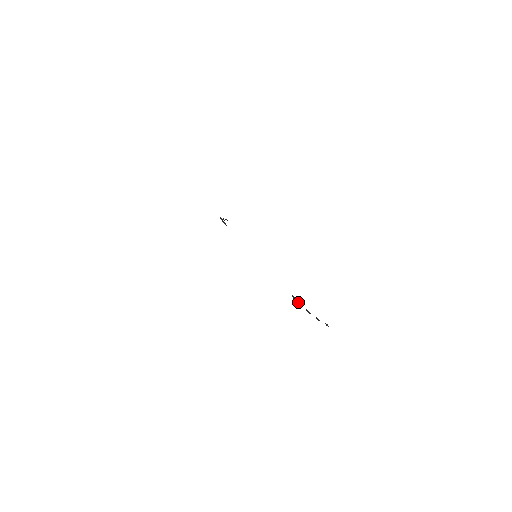
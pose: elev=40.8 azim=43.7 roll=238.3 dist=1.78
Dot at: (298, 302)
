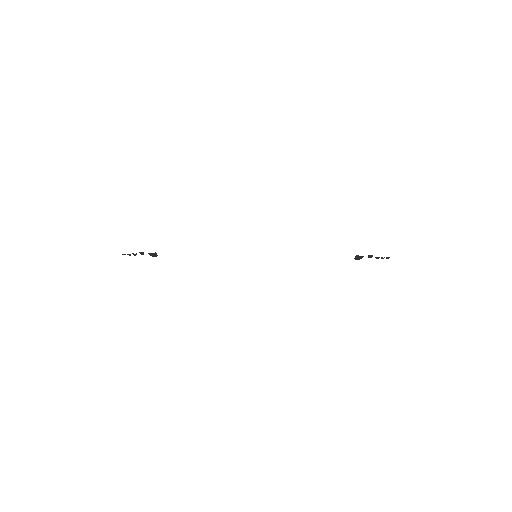
Dot at: occluded
